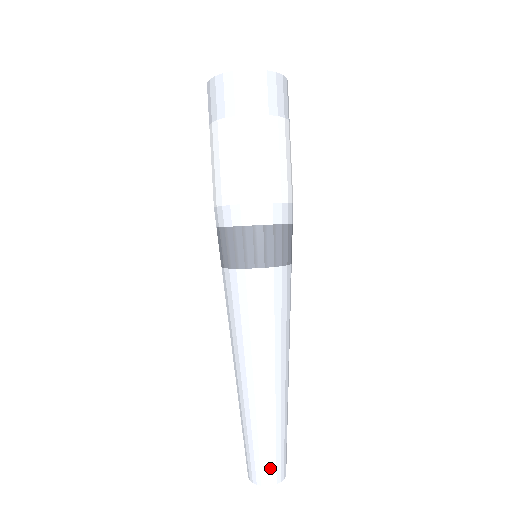
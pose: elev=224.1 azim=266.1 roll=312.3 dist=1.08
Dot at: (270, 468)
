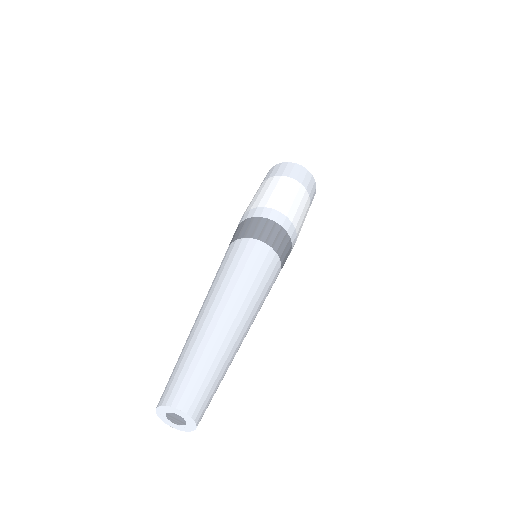
Dot at: (195, 394)
